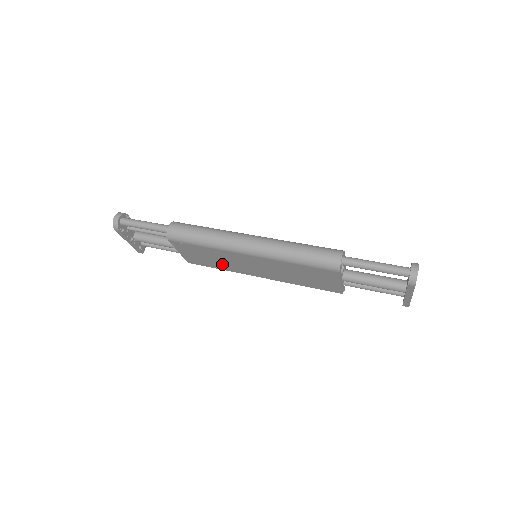
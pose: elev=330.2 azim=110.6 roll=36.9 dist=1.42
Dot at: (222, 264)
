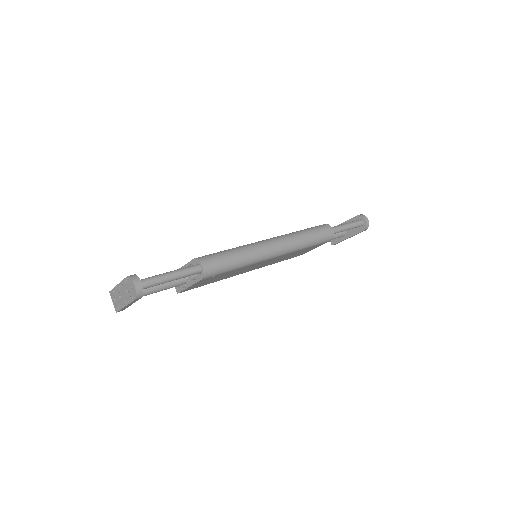
Dot at: (223, 277)
